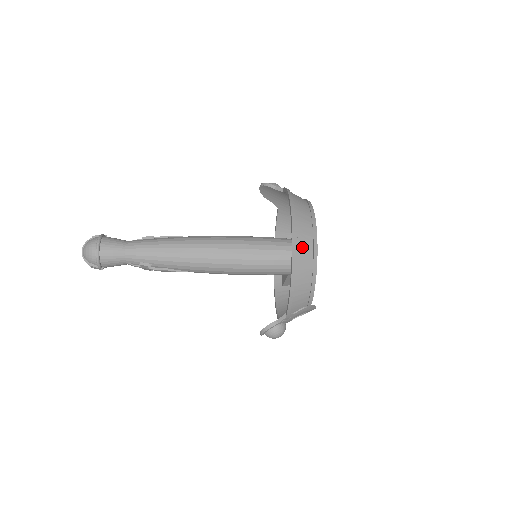
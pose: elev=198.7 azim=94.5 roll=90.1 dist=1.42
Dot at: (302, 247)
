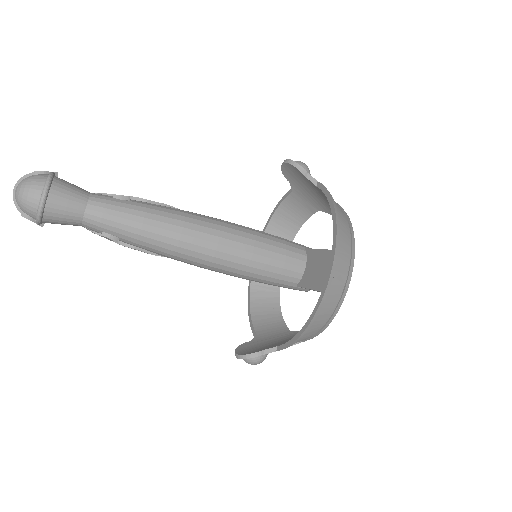
Dot at: (334, 289)
